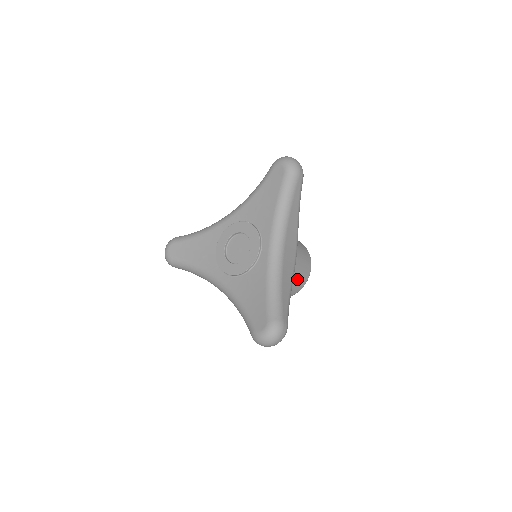
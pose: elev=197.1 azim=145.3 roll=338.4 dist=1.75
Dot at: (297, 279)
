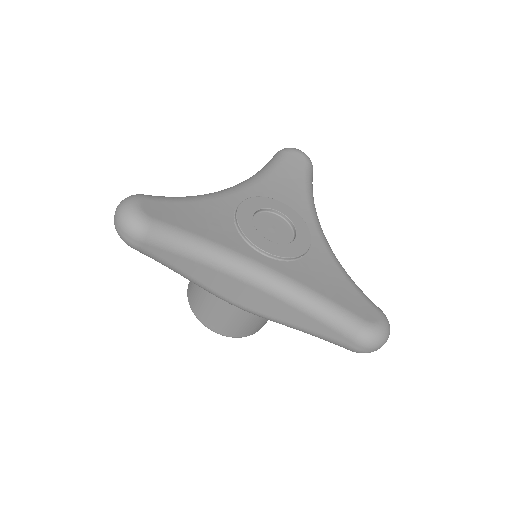
Dot at: occluded
